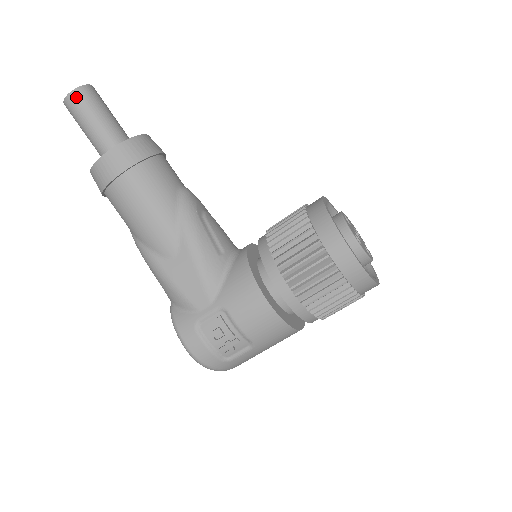
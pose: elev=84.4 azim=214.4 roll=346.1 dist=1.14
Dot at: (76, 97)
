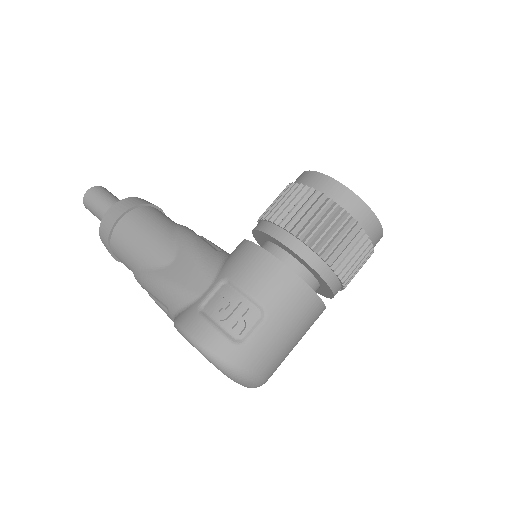
Dot at: (93, 191)
